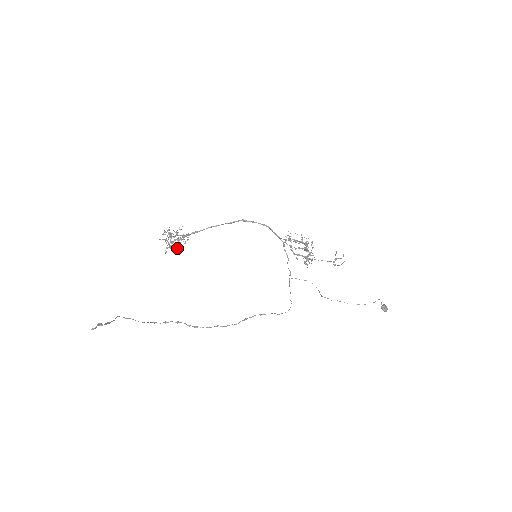
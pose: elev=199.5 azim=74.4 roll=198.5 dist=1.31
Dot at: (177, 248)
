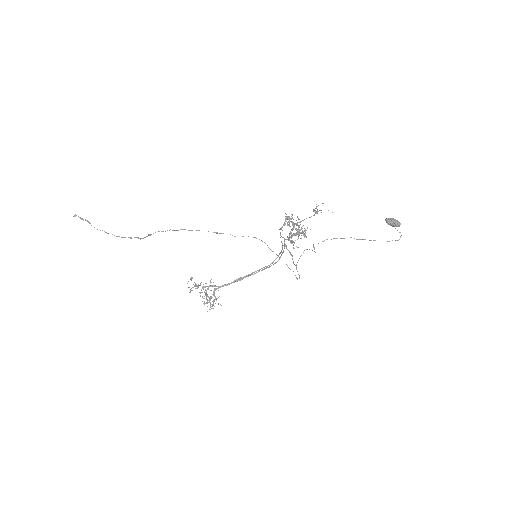
Dot at: occluded
